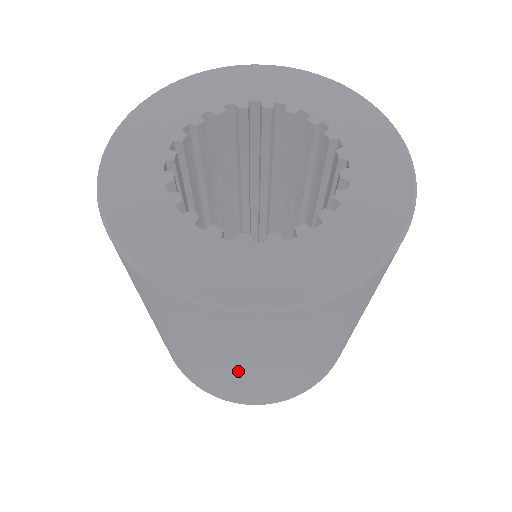
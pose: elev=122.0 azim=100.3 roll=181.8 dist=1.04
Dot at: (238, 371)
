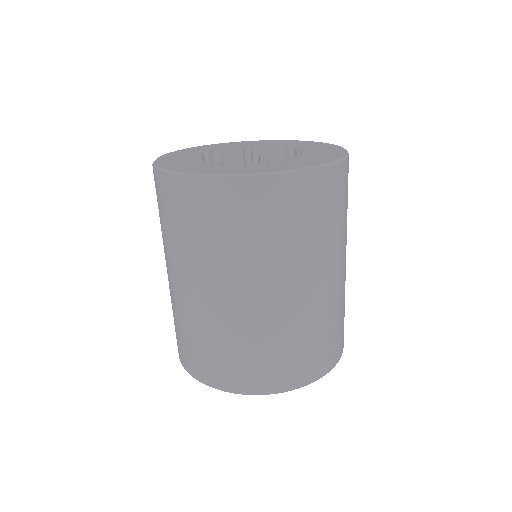
Dot at: (230, 296)
